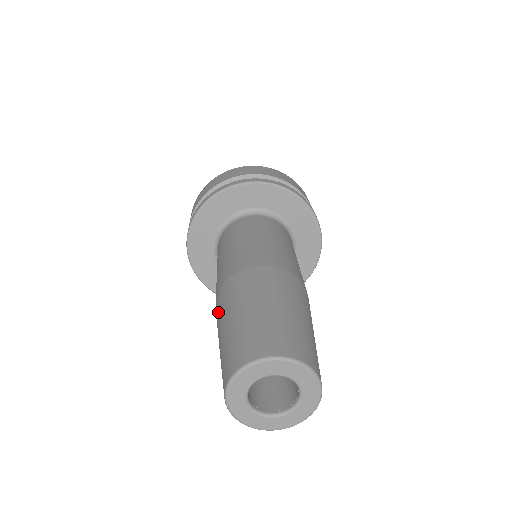
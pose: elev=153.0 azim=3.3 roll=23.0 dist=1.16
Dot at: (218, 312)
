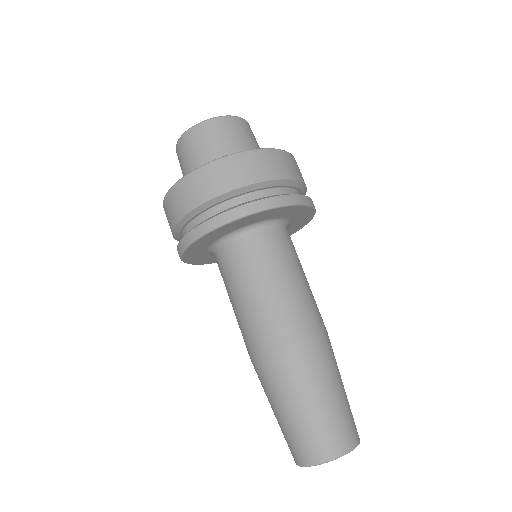
Dot at: (260, 381)
